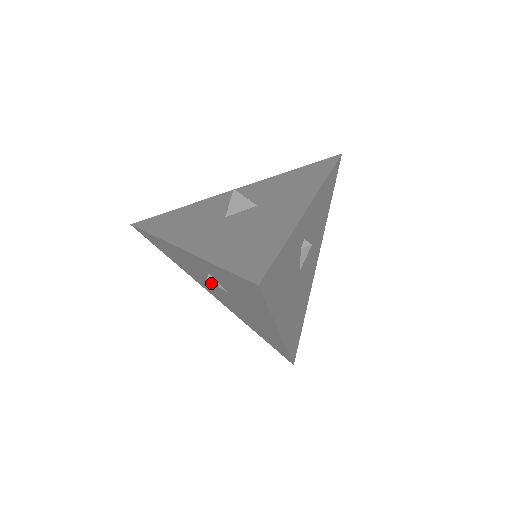
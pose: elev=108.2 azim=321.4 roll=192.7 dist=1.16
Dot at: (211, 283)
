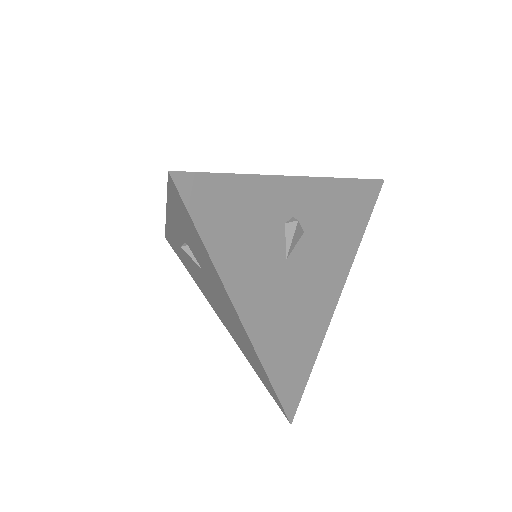
Dot at: (199, 272)
